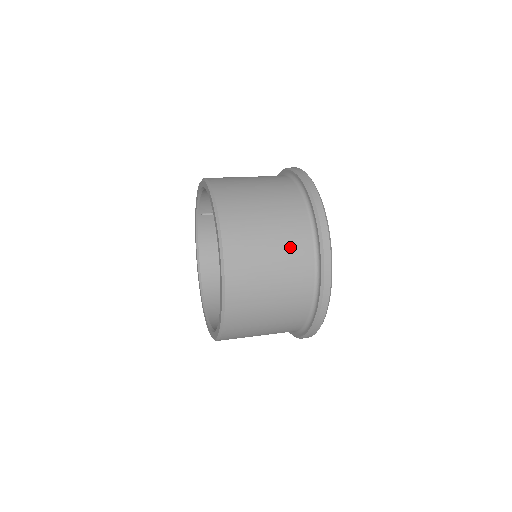
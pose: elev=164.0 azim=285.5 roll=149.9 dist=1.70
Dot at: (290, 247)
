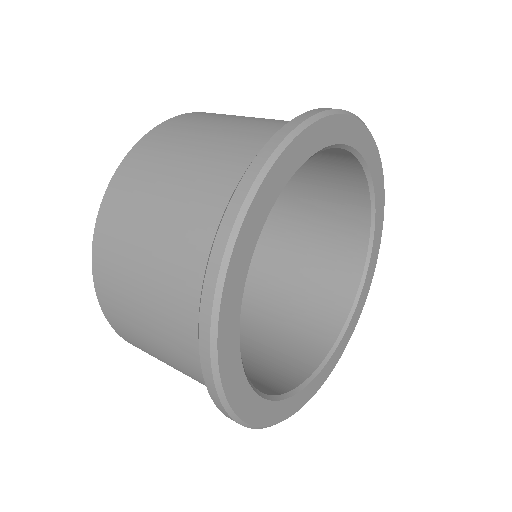
Dot at: (193, 378)
